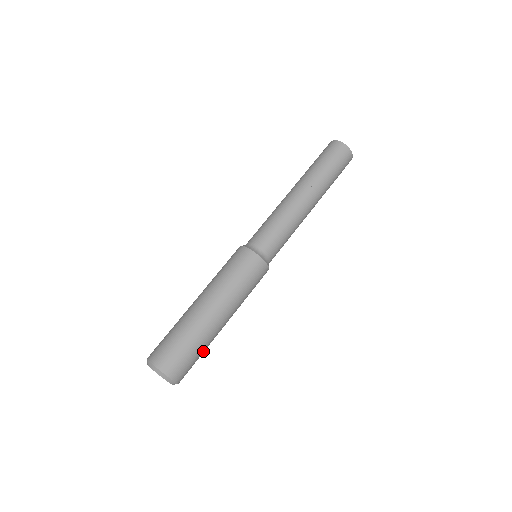
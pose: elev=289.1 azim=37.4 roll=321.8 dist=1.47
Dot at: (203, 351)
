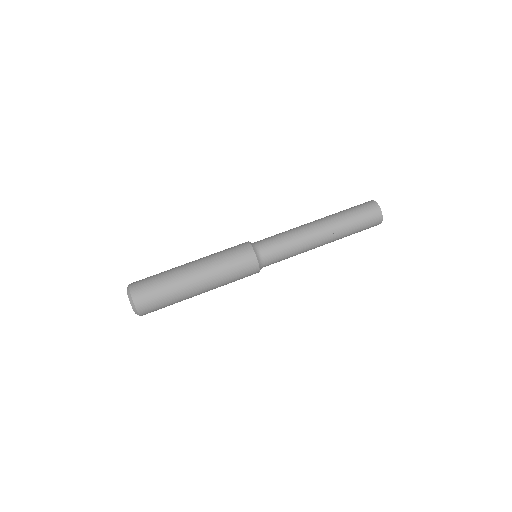
Dot at: (170, 298)
